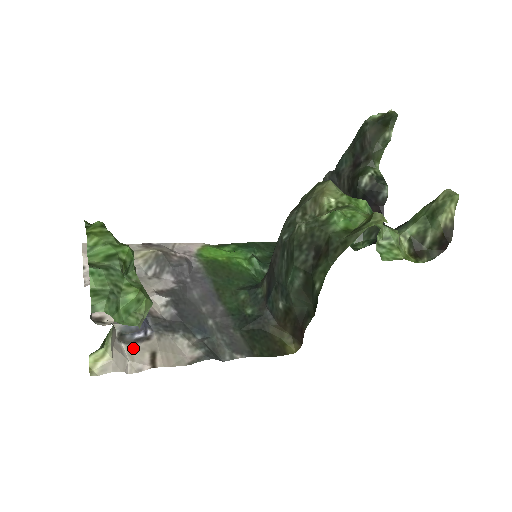
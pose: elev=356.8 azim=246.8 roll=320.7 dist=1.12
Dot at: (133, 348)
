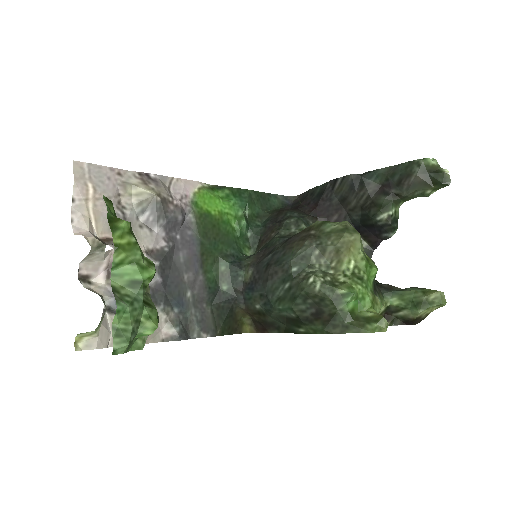
Dot at: occluded
